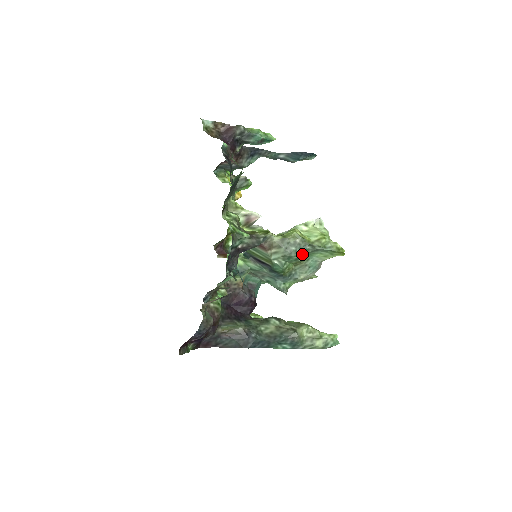
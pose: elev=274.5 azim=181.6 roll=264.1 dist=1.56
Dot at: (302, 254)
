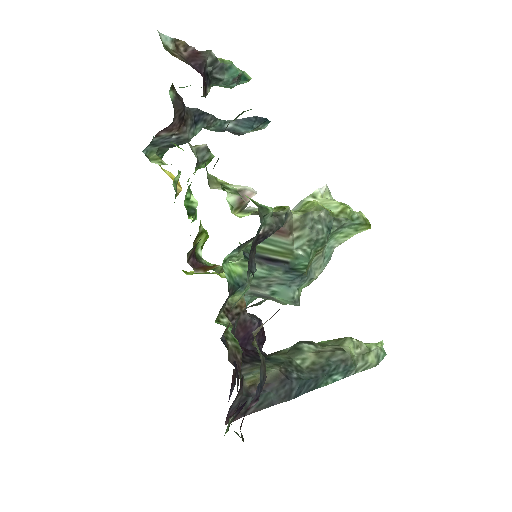
Dot at: (328, 234)
